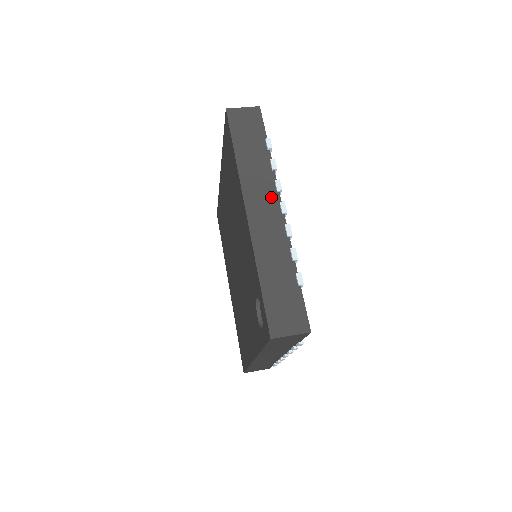
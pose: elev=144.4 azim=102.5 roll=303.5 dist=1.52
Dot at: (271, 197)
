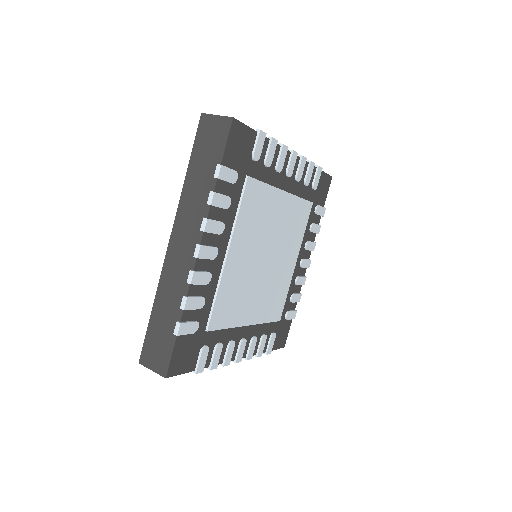
Dot at: (194, 234)
